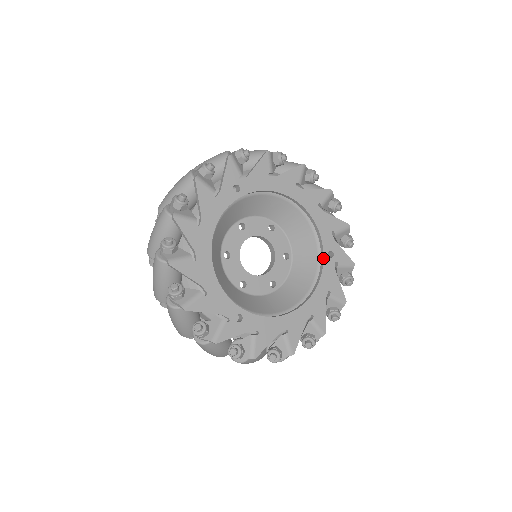
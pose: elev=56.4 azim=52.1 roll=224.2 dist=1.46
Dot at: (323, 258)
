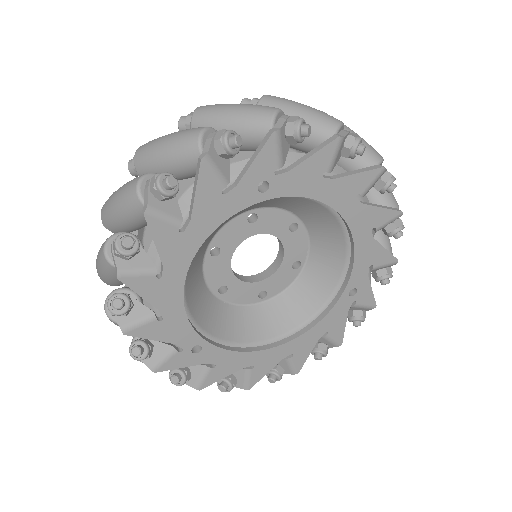
Dot at: (341, 295)
